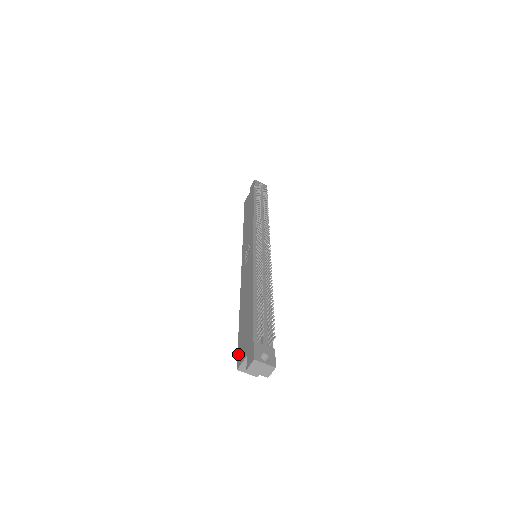
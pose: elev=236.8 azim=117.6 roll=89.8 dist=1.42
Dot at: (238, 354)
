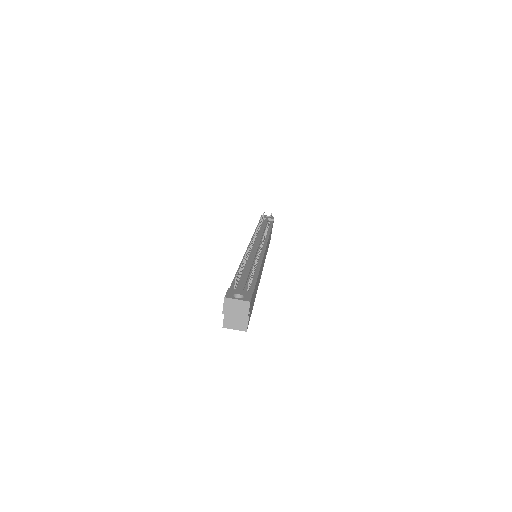
Dot at: occluded
